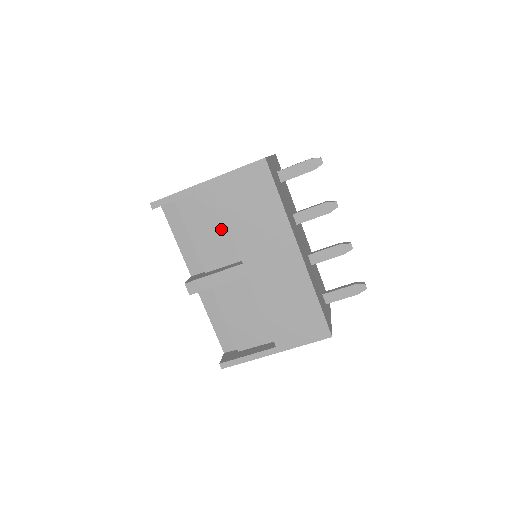
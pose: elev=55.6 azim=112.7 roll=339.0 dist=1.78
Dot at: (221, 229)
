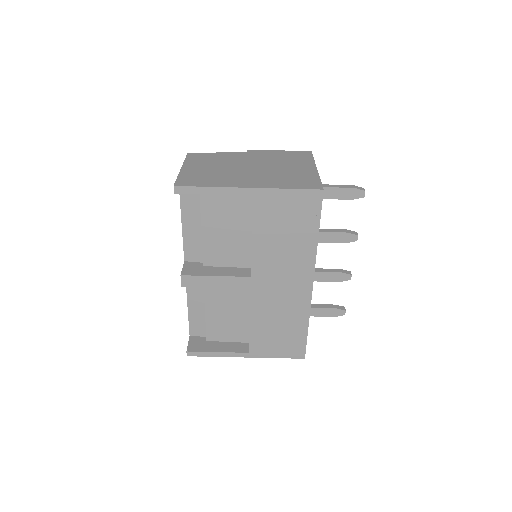
Dot at: (239, 232)
